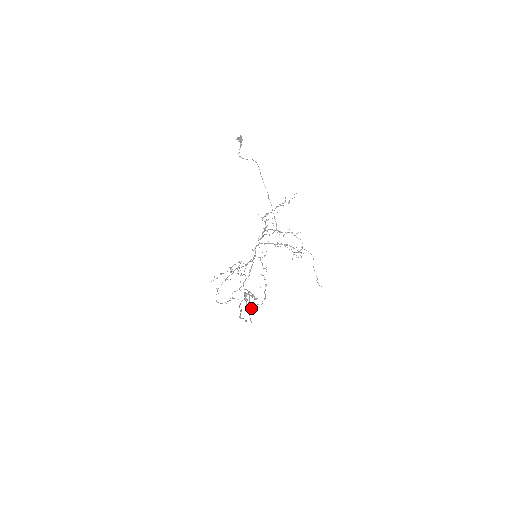
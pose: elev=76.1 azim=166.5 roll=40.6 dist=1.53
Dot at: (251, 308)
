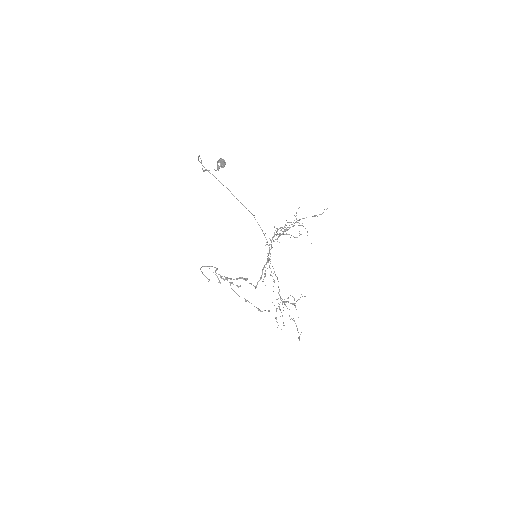
Dot at: (238, 286)
